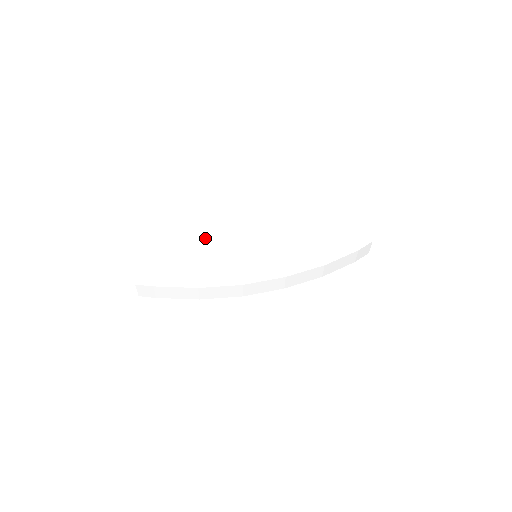
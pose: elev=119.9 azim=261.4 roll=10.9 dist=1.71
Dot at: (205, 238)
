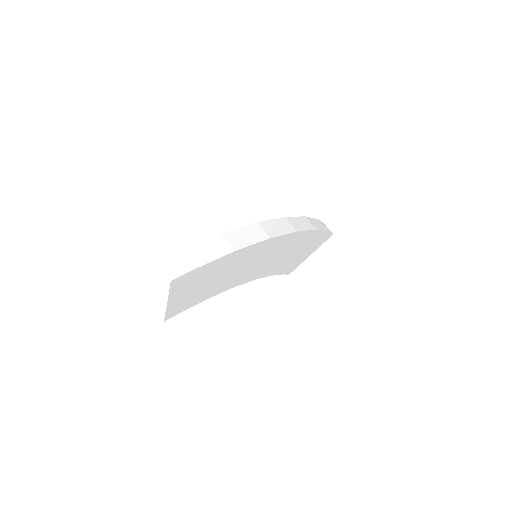
Dot at: occluded
